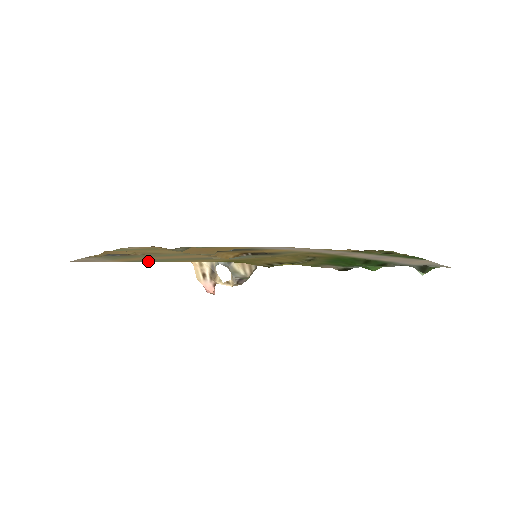
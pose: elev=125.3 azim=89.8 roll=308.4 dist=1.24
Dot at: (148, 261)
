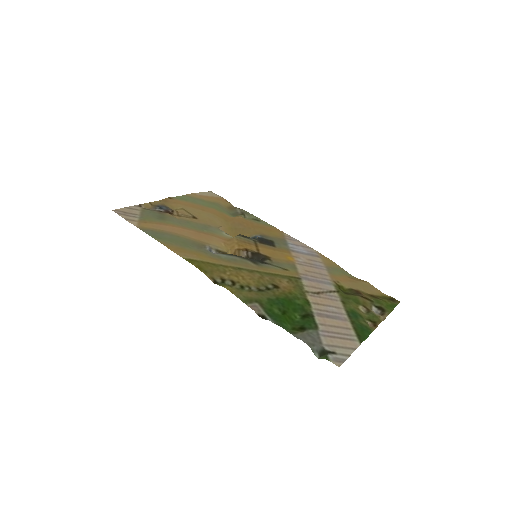
Dot at: (152, 235)
